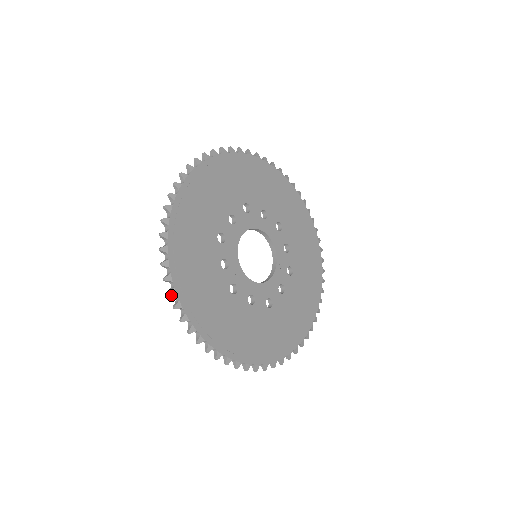
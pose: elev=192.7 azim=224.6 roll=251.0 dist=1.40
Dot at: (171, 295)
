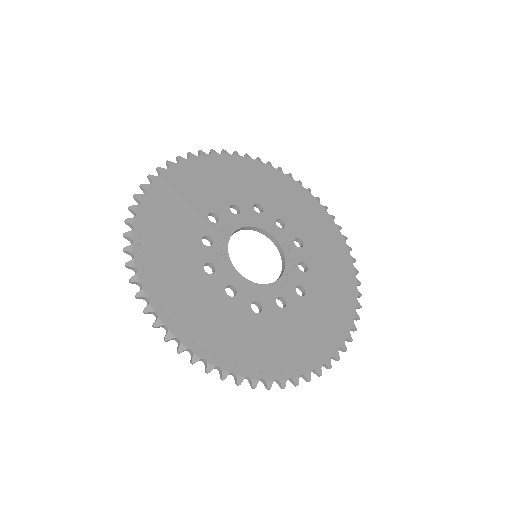
Dot at: (126, 237)
